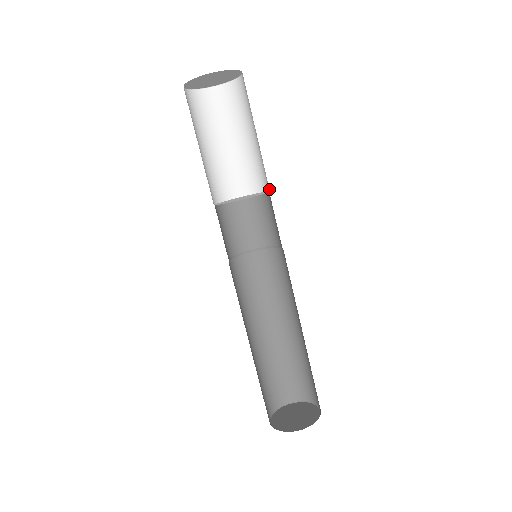
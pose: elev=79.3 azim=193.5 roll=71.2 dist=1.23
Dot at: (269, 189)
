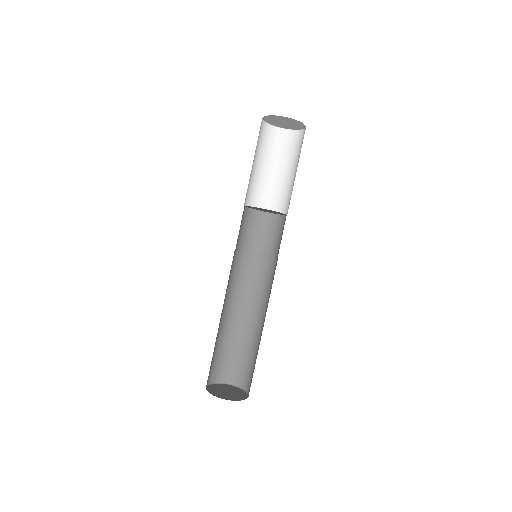
Dot at: (287, 213)
